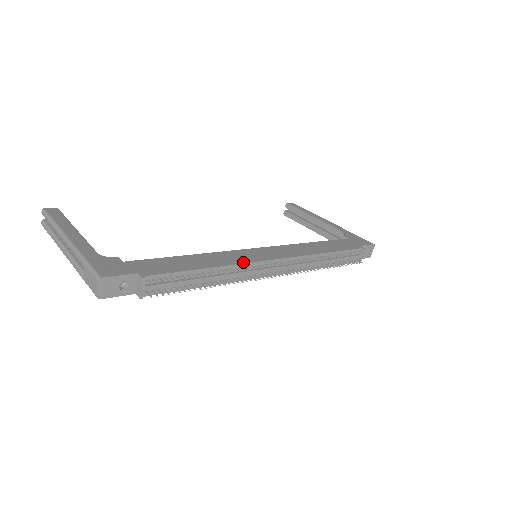
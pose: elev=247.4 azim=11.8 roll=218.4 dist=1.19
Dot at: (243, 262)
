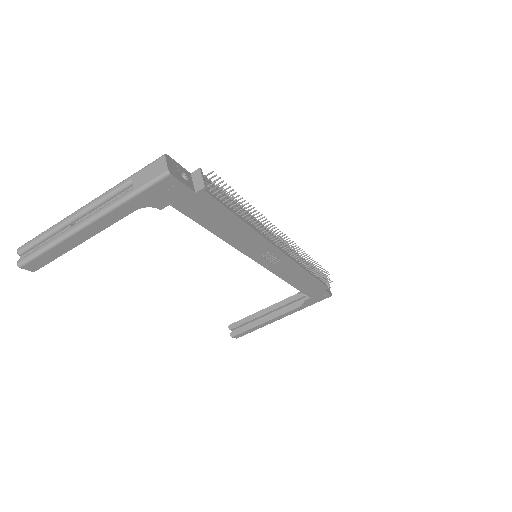
Dot at: occluded
